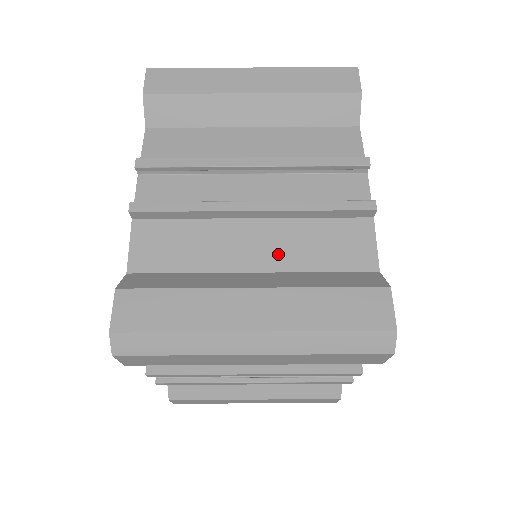
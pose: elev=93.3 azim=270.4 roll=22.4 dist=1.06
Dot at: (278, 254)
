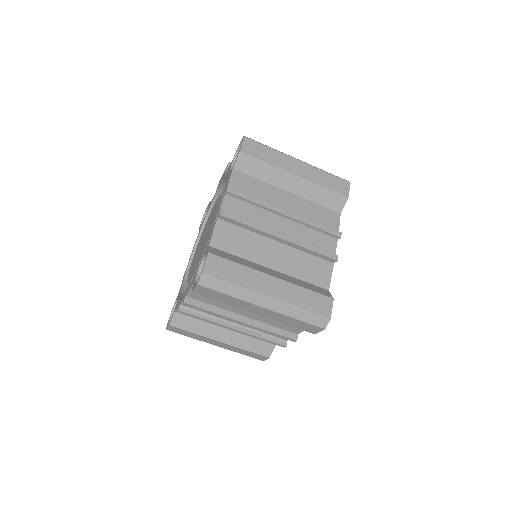
Dot at: occluded
